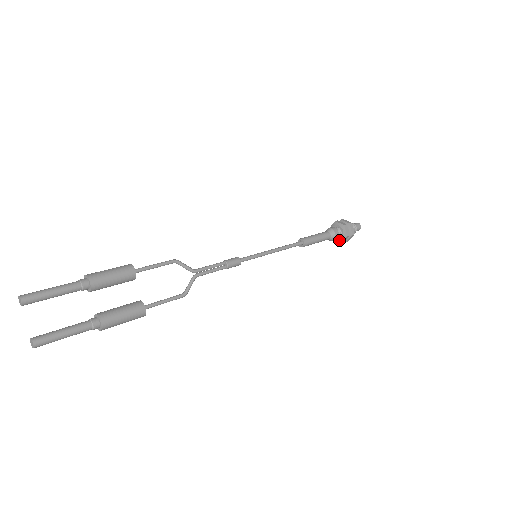
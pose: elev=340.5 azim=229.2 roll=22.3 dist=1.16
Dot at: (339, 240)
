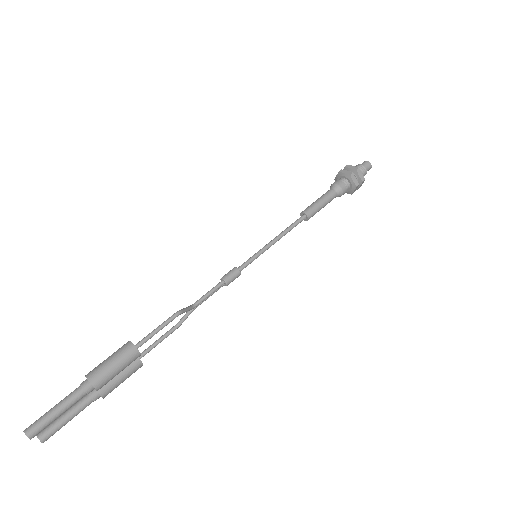
Dot at: occluded
